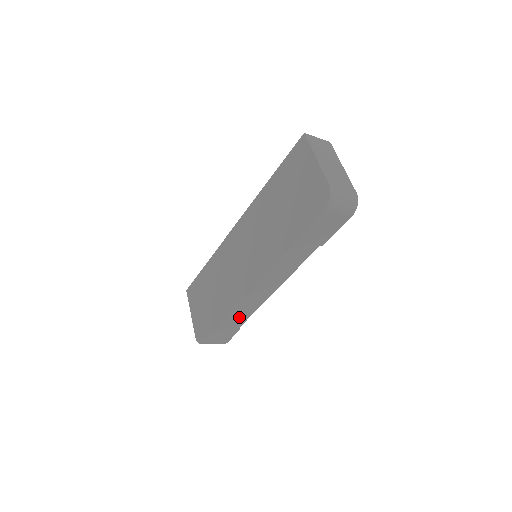
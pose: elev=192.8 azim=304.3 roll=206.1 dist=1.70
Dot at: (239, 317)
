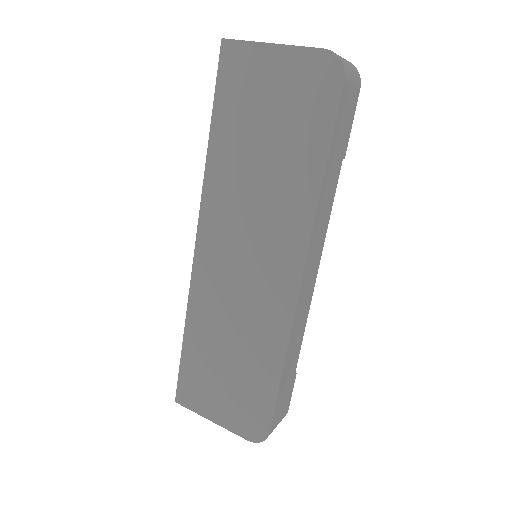
Dot at: (294, 351)
